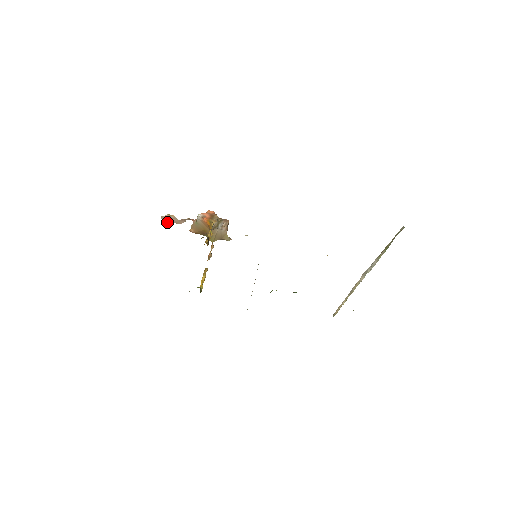
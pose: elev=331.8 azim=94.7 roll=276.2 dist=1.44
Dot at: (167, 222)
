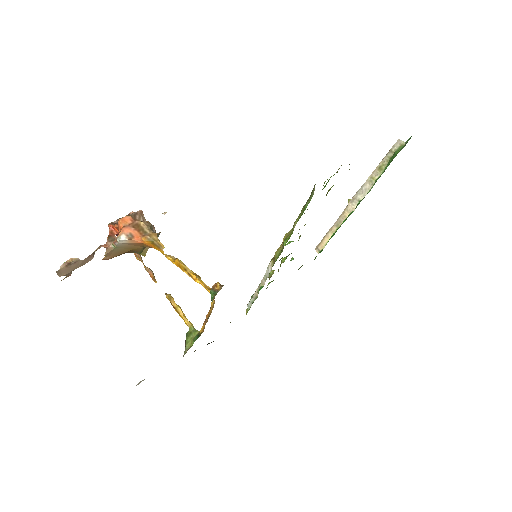
Dot at: (67, 273)
